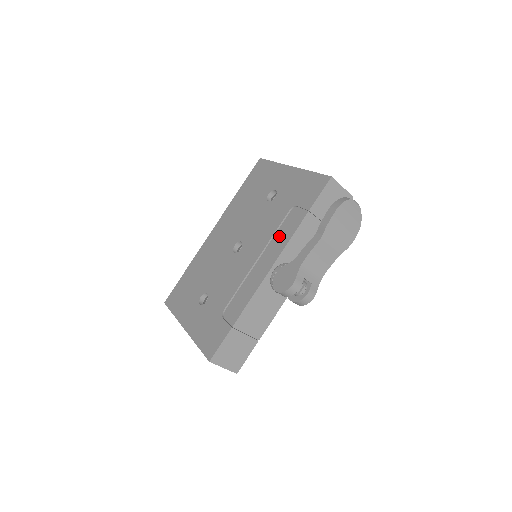
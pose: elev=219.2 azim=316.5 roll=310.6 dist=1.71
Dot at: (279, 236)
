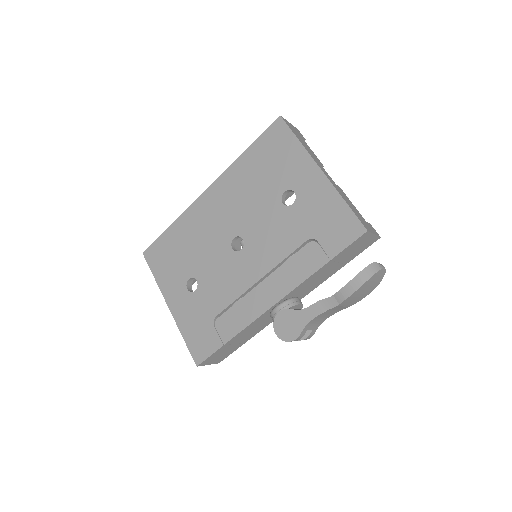
Dot at: (290, 269)
